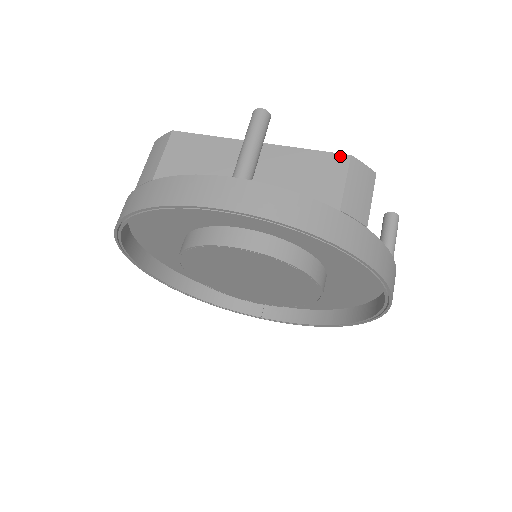
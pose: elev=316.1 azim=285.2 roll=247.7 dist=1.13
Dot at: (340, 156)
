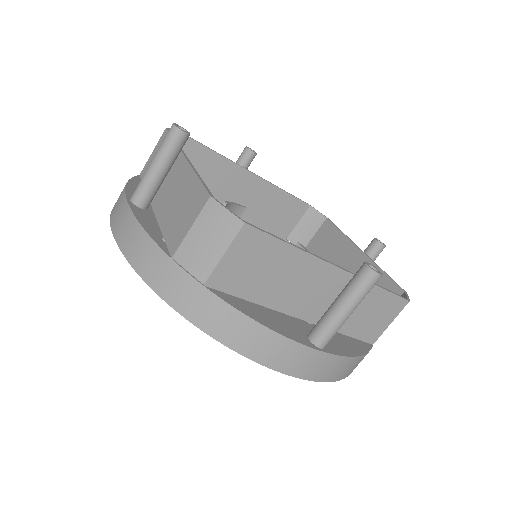
Dot at: (205, 194)
